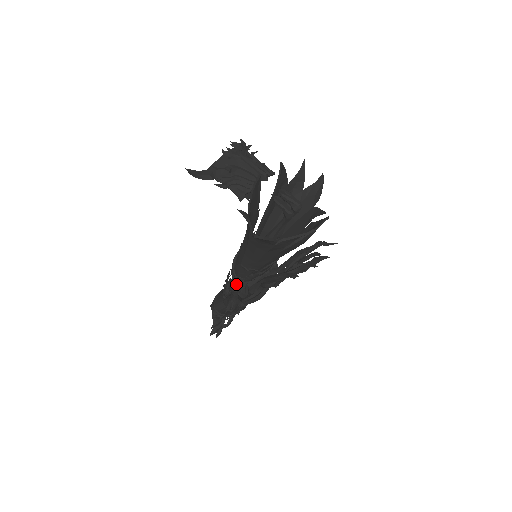
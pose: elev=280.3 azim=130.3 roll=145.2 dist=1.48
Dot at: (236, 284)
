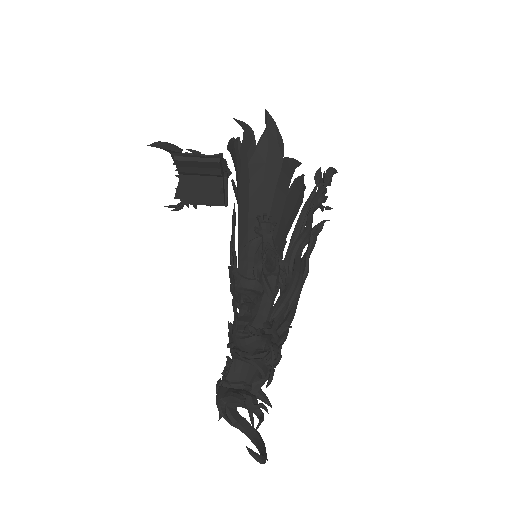
Dot at: (264, 214)
